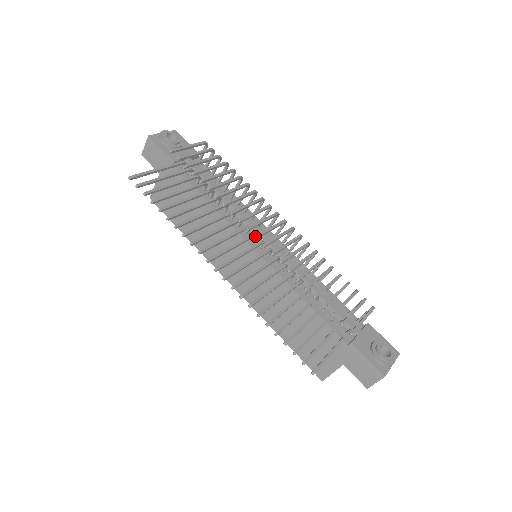
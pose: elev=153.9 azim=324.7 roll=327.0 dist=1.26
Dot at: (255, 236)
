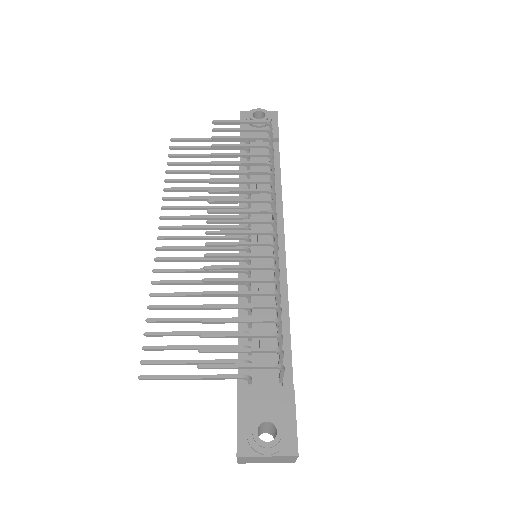
Dot at: (207, 220)
